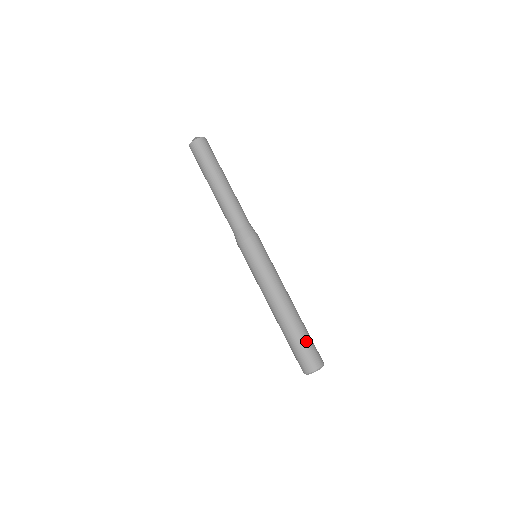
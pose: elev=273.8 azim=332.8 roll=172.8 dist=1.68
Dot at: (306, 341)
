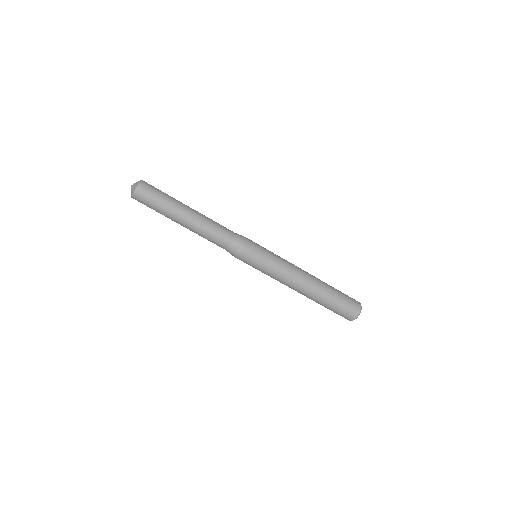
Dot at: (340, 293)
